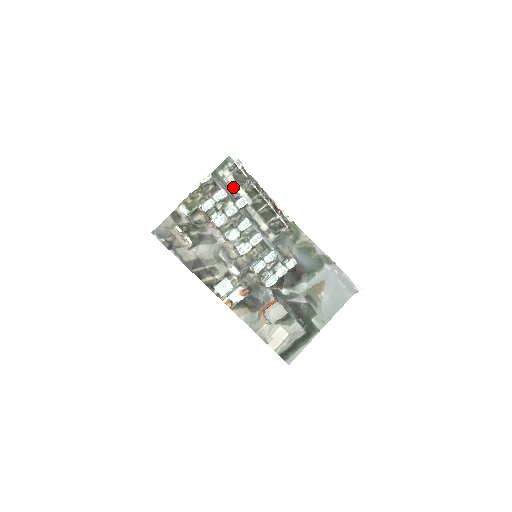
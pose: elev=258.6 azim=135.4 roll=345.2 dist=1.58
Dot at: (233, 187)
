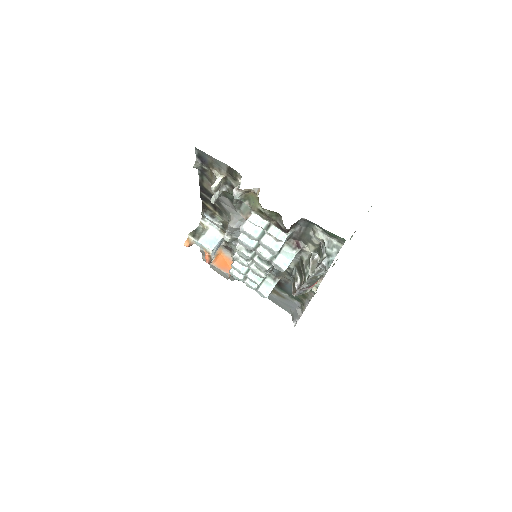
Dot at: (308, 241)
